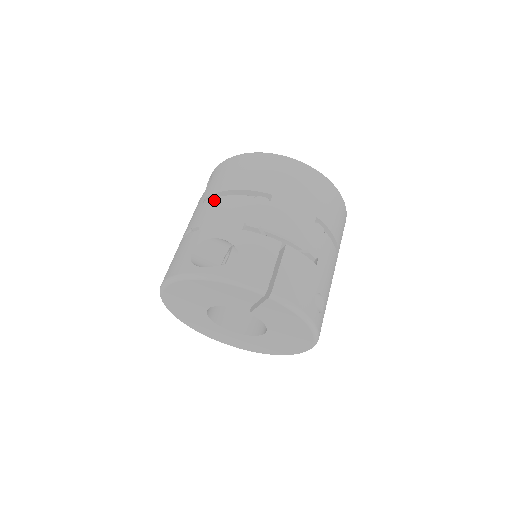
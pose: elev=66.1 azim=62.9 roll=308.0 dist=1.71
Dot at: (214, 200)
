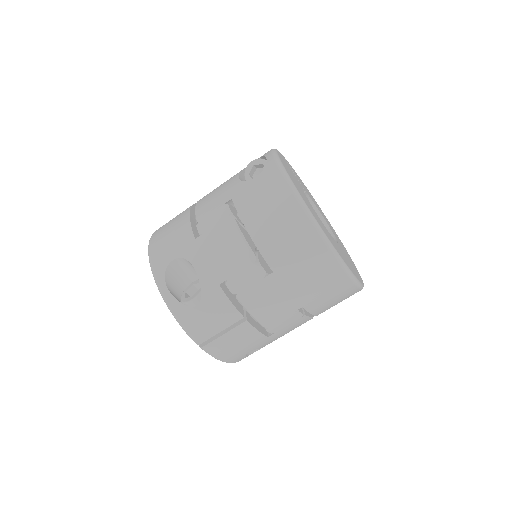
Dot at: (229, 221)
